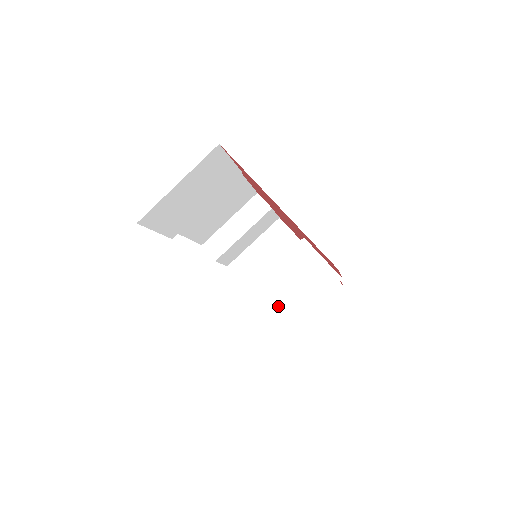
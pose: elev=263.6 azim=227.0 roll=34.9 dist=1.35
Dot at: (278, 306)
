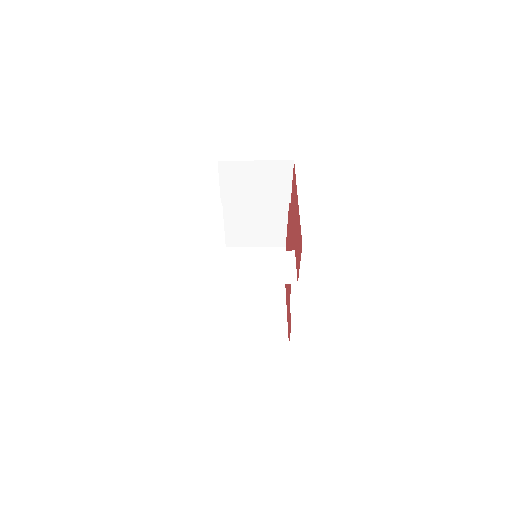
Dot at: (247, 270)
